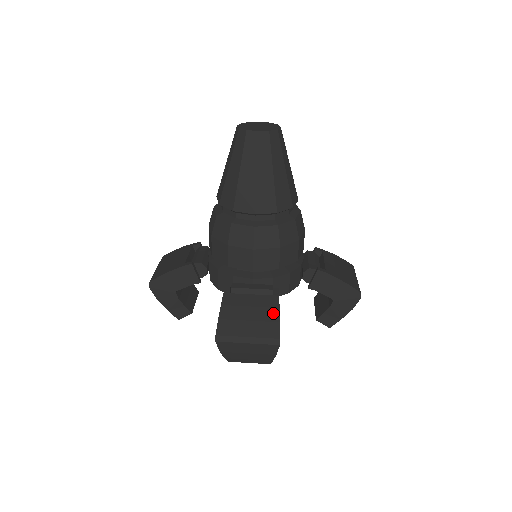
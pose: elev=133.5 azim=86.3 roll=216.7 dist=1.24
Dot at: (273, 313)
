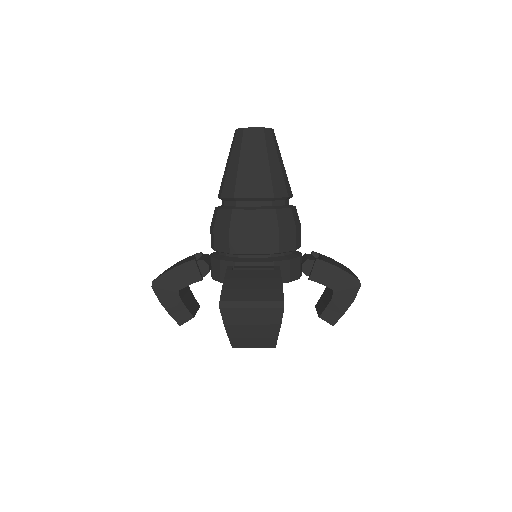
Dot at: (276, 282)
